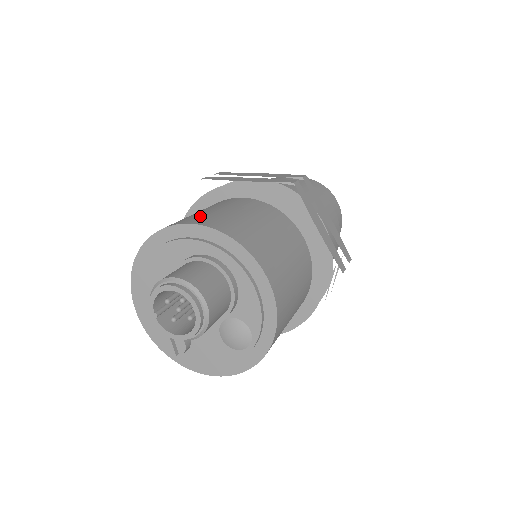
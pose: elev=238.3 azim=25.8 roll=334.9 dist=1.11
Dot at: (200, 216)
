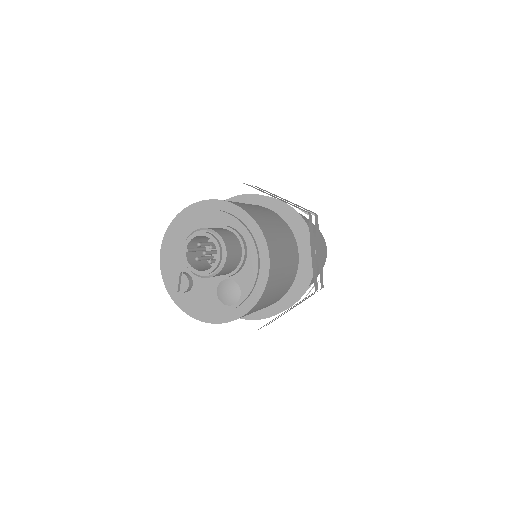
Dot at: (239, 203)
